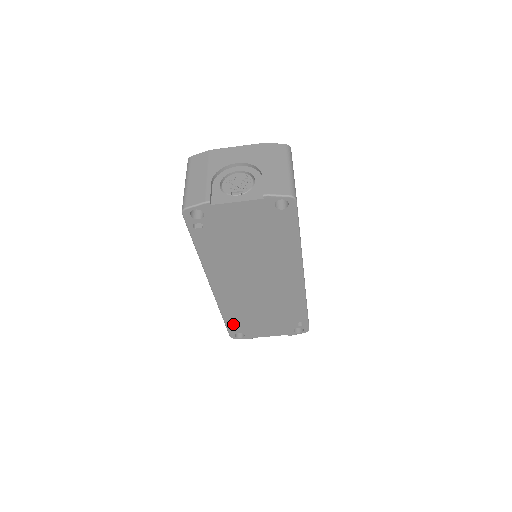
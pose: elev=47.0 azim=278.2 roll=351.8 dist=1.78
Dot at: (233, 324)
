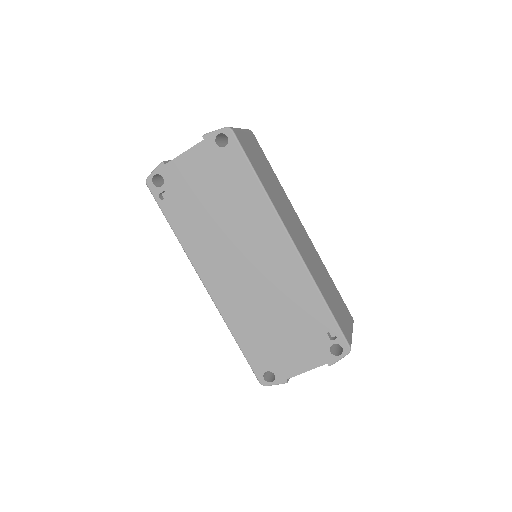
Dot at: (253, 353)
